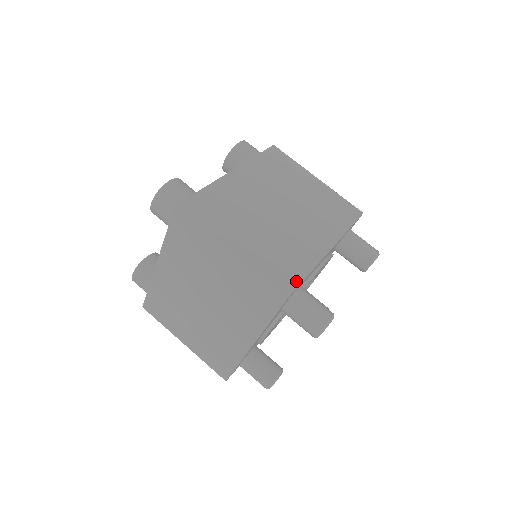
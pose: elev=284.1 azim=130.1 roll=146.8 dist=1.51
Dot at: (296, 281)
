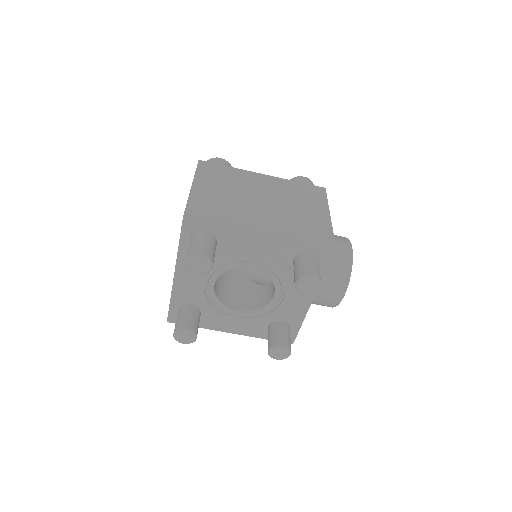
Dot at: (204, 218)
